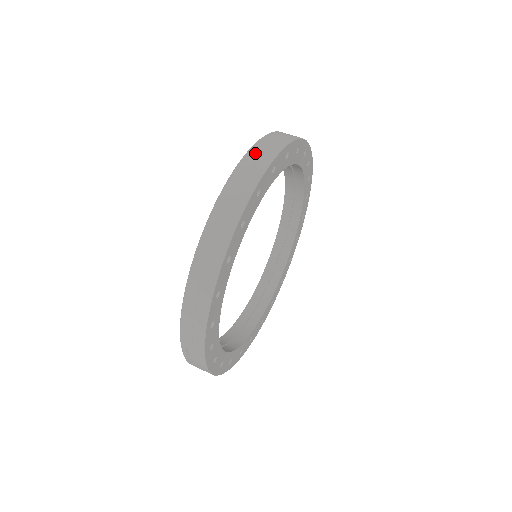
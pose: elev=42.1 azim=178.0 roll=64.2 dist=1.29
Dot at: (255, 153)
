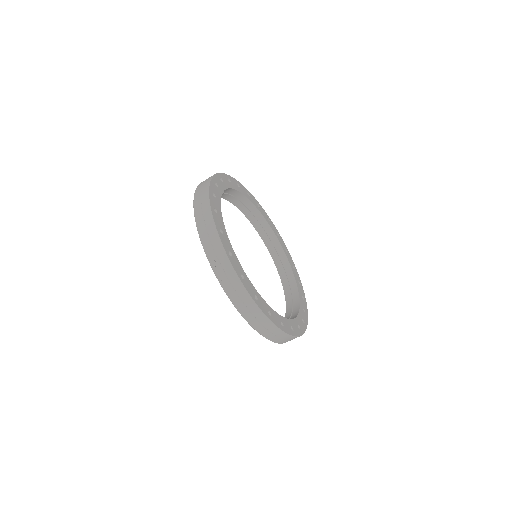
Dot at: occluded
